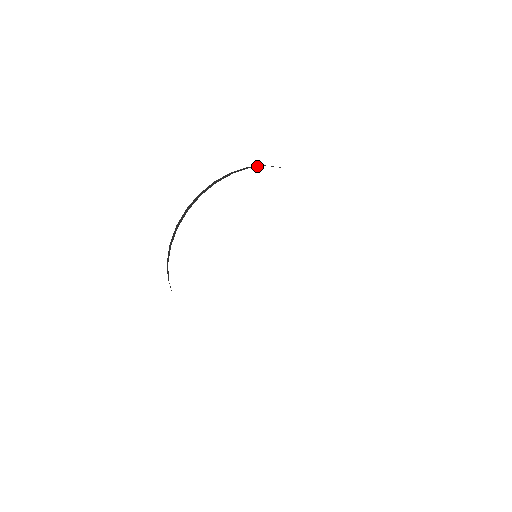
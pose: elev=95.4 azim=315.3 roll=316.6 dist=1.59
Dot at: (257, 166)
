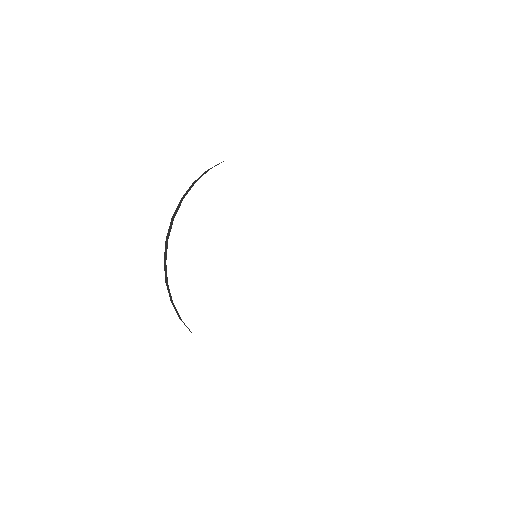
Dot at: (188, 191)
